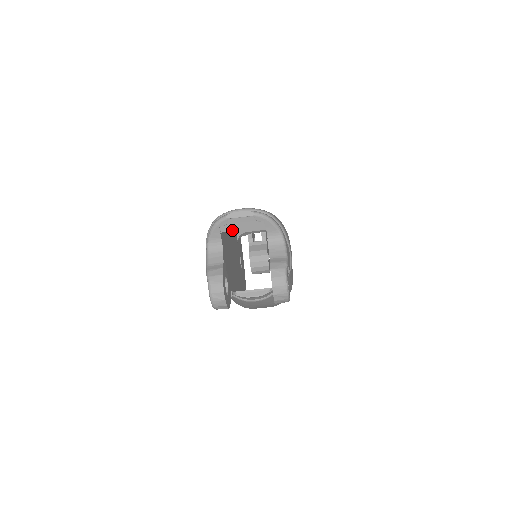
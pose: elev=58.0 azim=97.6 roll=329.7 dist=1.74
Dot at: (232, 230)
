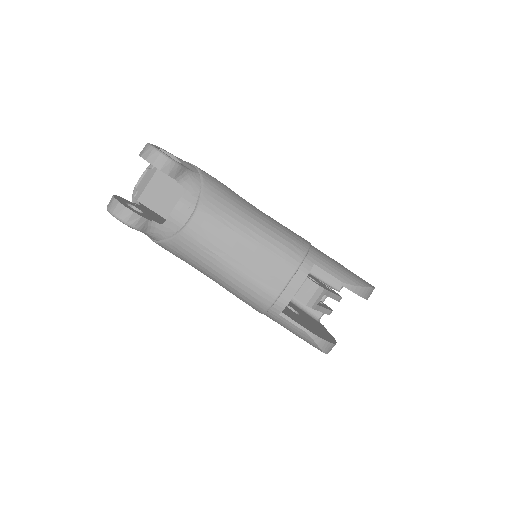
Dot at: (142, 191)
